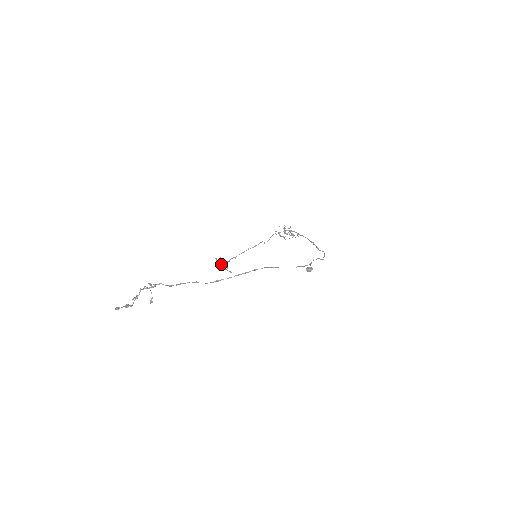
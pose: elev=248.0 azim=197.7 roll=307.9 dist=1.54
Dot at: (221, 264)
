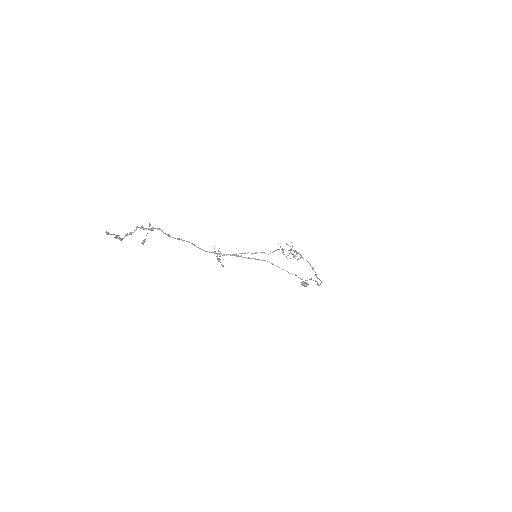
Dot at: (217, 255)
